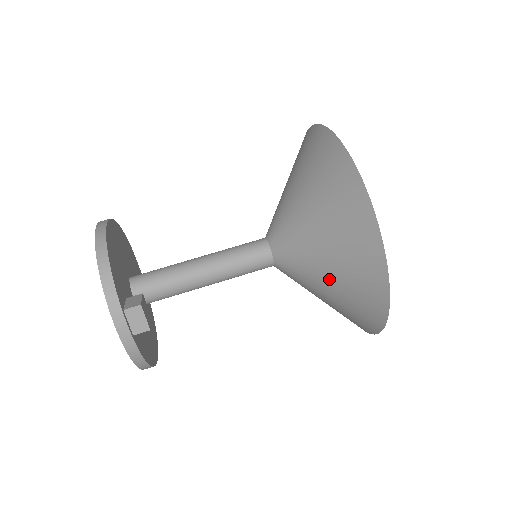
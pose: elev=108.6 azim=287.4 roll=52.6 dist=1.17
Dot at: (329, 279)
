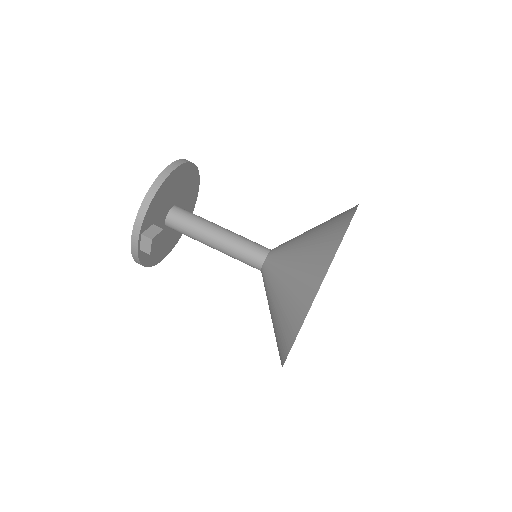
Dot at: (273, 314)
